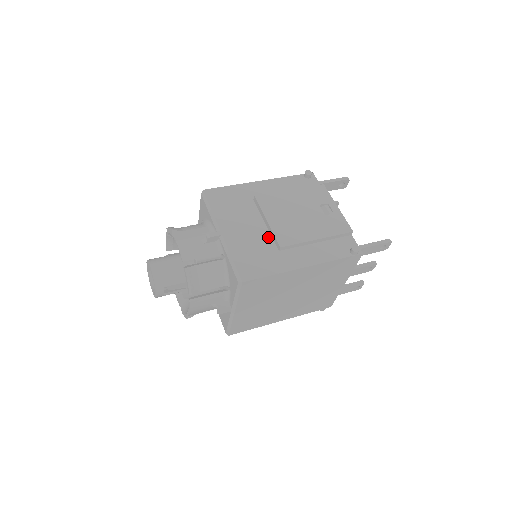
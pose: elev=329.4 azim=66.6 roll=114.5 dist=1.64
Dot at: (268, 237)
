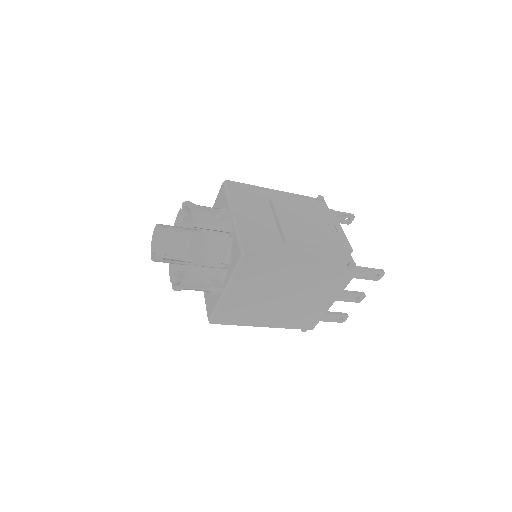
Dot at: (276, 231)
